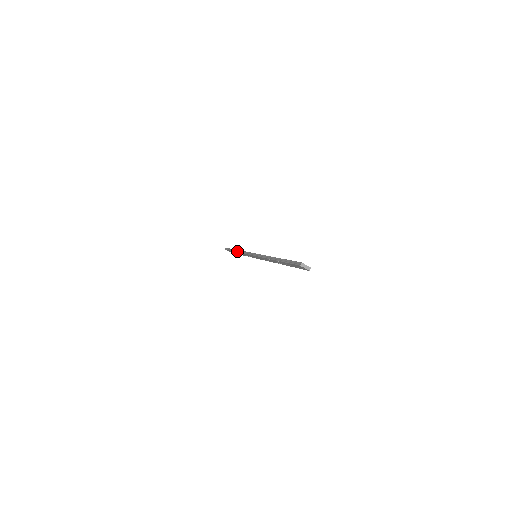
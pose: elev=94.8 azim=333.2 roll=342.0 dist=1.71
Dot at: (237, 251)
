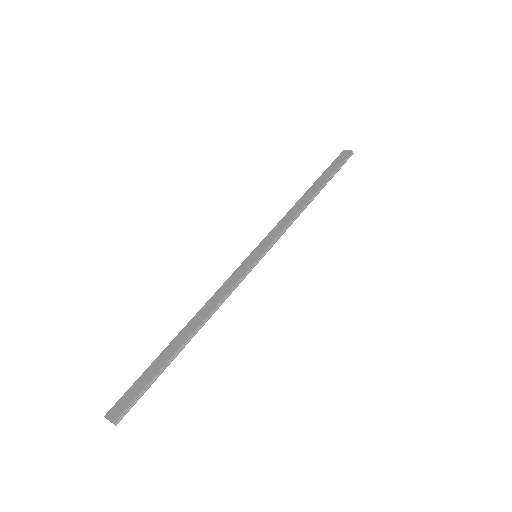
Dot at: (299, 201)
